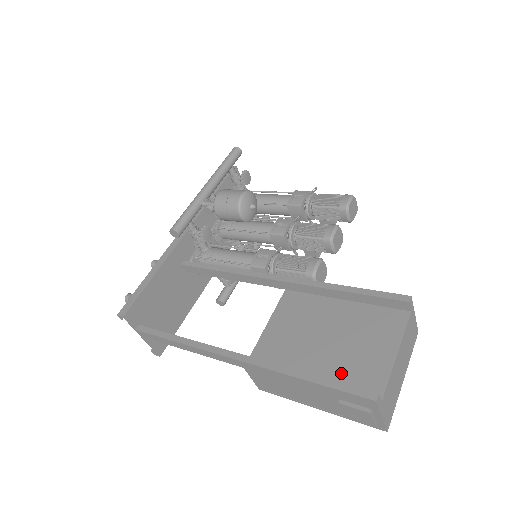
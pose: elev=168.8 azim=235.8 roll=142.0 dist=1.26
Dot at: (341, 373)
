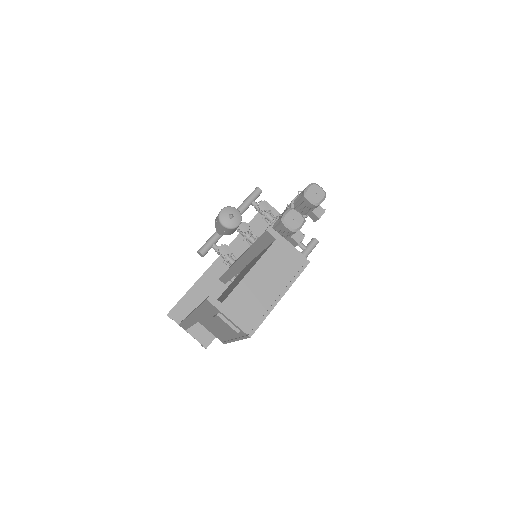
Dot at: (223, 298)
